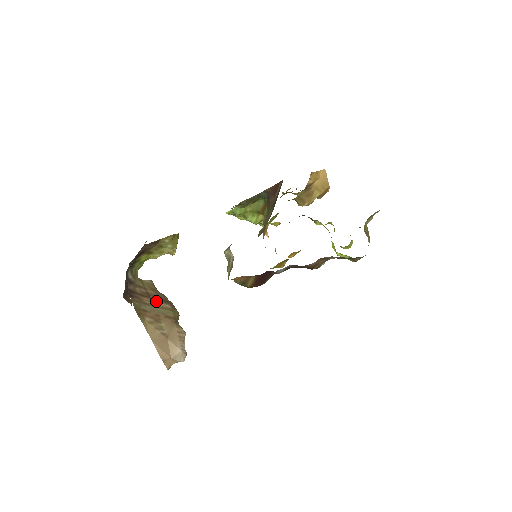
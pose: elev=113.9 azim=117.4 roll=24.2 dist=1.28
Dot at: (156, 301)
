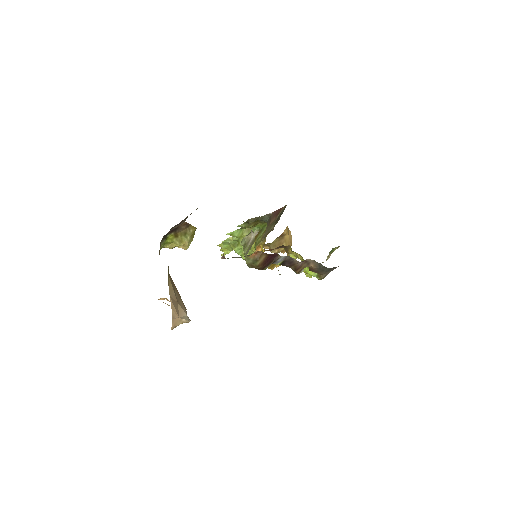
Dot at: occluded
